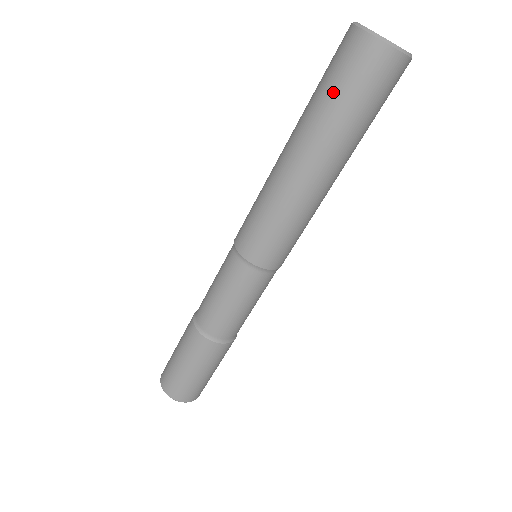
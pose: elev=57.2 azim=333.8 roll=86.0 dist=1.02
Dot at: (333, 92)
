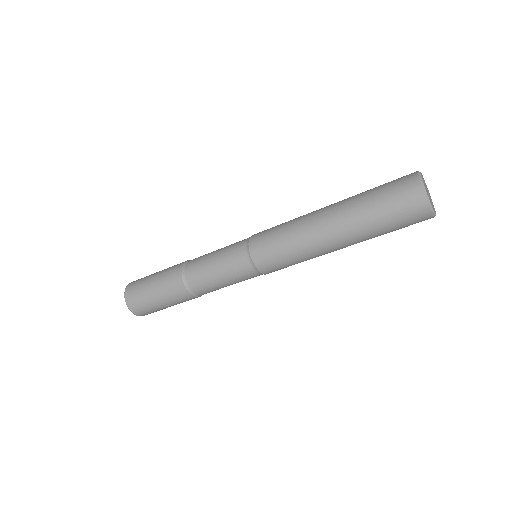
Dot at: (387, 223)
